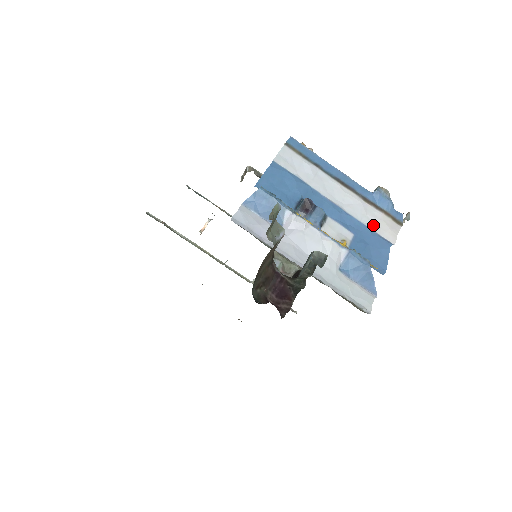
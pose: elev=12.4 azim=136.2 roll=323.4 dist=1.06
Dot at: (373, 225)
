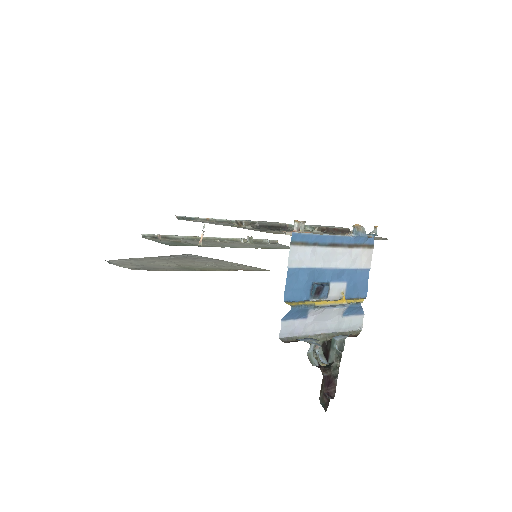
Dot at: (357, 264)
